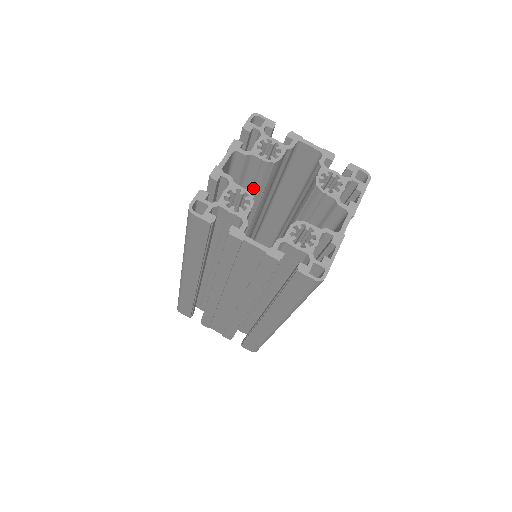
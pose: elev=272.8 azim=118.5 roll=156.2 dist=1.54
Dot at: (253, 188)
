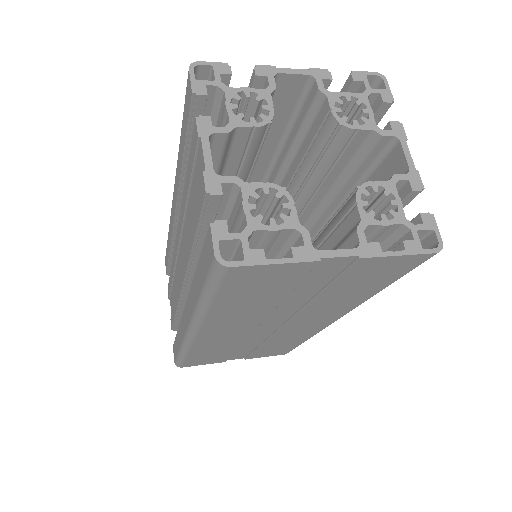
Dot at: (305, 157)
